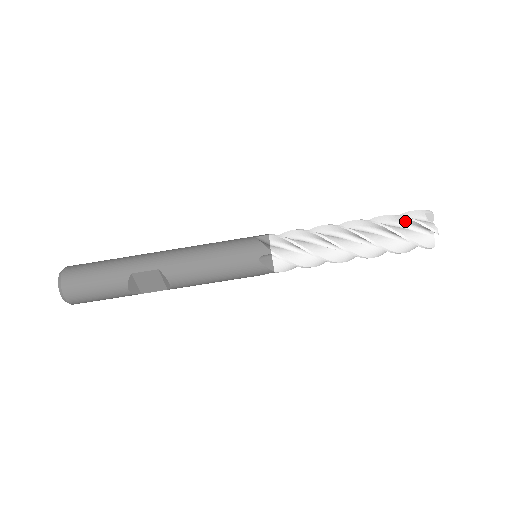
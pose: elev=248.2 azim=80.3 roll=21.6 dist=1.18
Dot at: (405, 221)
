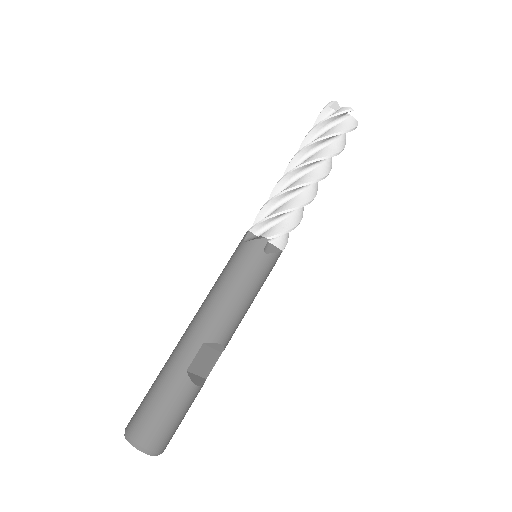
Dot at: (325, 124)
